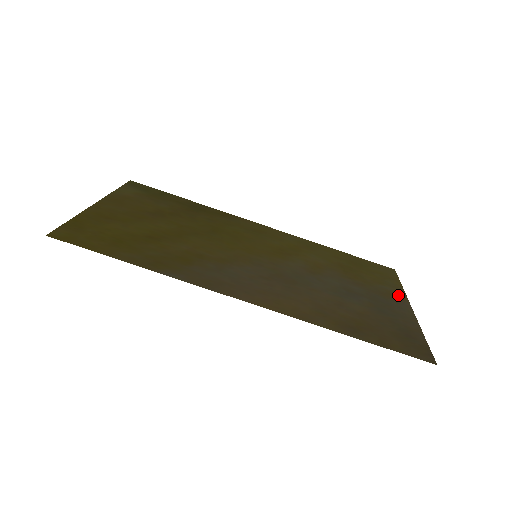
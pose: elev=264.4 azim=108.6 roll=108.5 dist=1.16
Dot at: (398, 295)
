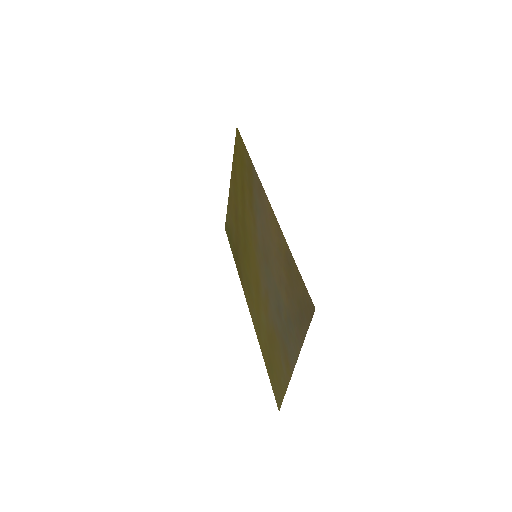
Dot at: (288, 369)
